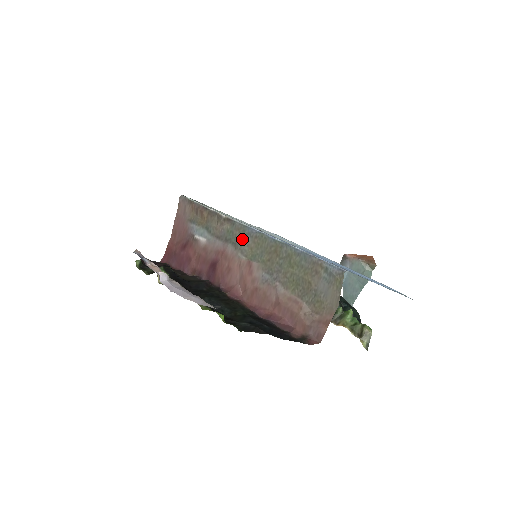
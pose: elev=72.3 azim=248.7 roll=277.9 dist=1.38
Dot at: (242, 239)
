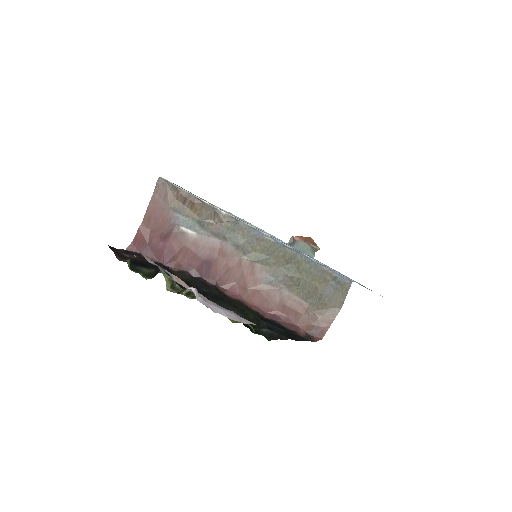
Dot at: (246, 240)
